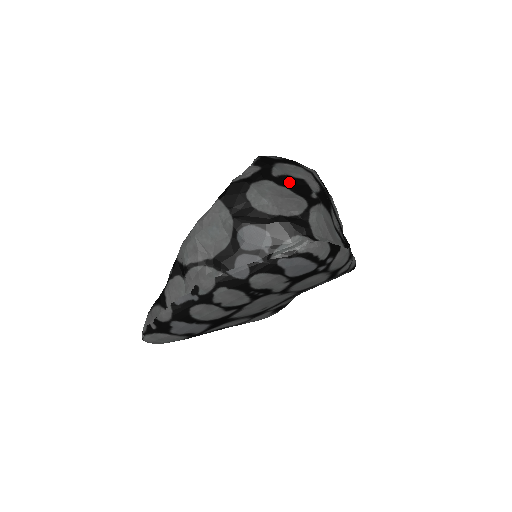
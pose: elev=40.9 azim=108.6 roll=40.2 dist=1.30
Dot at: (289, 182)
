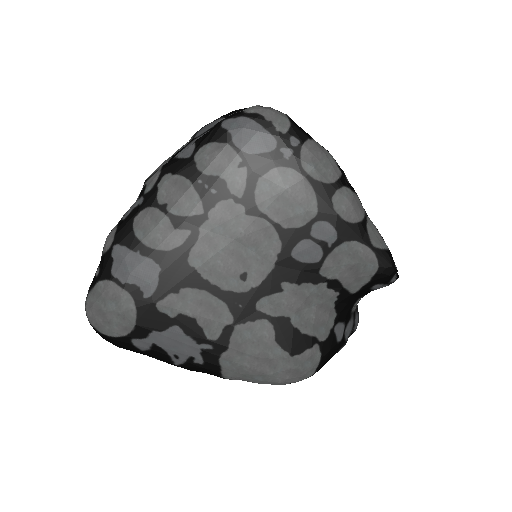
Dot at: occluded
